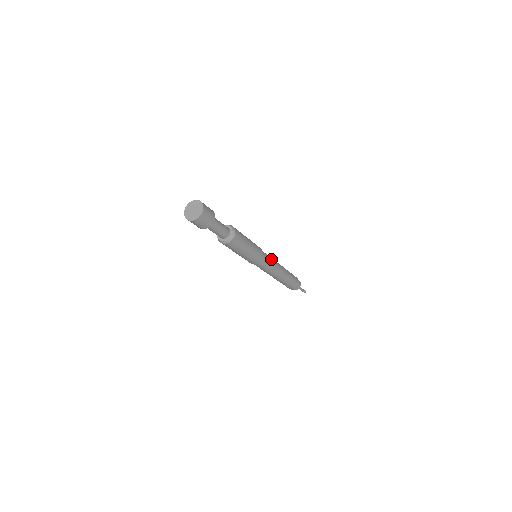
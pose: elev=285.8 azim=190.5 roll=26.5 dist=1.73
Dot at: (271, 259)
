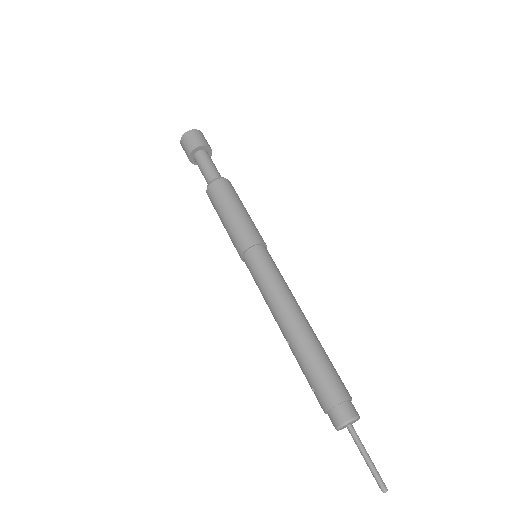
Dot at: (278, 274)
